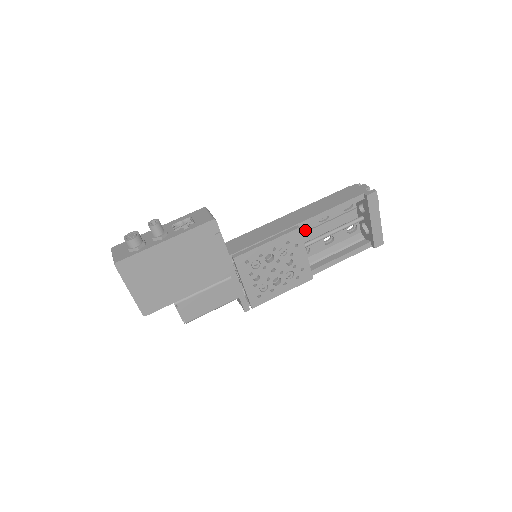
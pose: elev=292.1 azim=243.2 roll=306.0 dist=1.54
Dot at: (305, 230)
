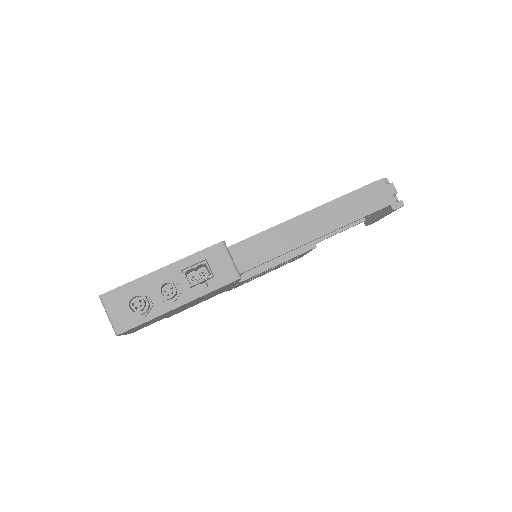
Dot at: occluded
